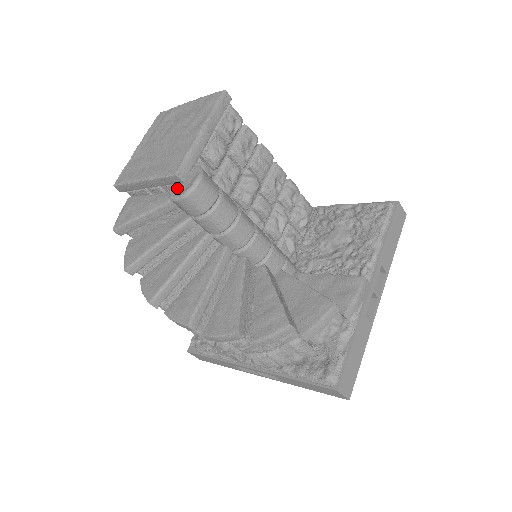
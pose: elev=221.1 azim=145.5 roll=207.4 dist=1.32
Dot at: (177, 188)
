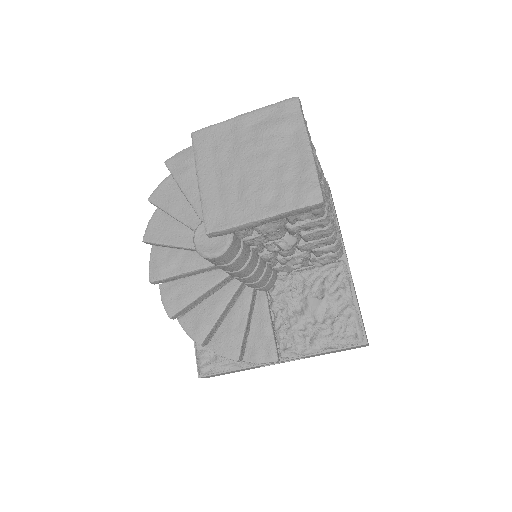
Dot at: occluded
